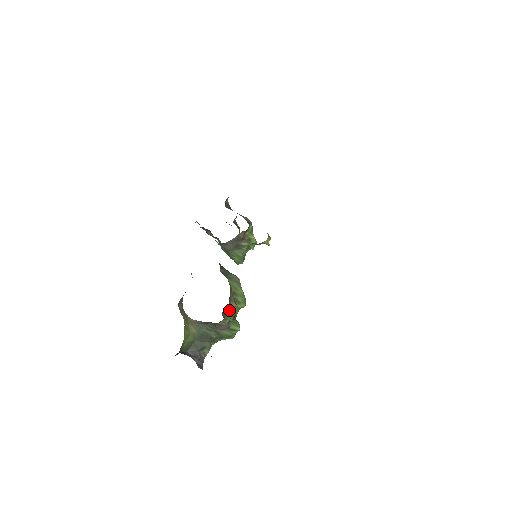
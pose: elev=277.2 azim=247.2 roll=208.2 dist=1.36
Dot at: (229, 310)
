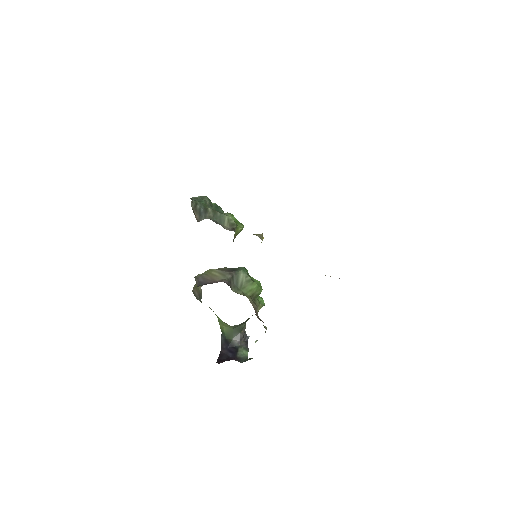
Dot at: occluded
